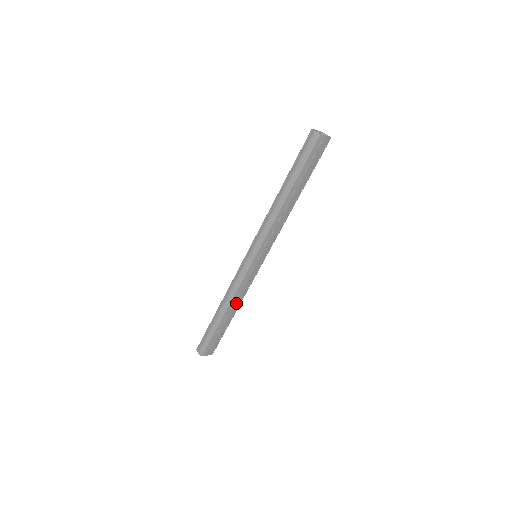
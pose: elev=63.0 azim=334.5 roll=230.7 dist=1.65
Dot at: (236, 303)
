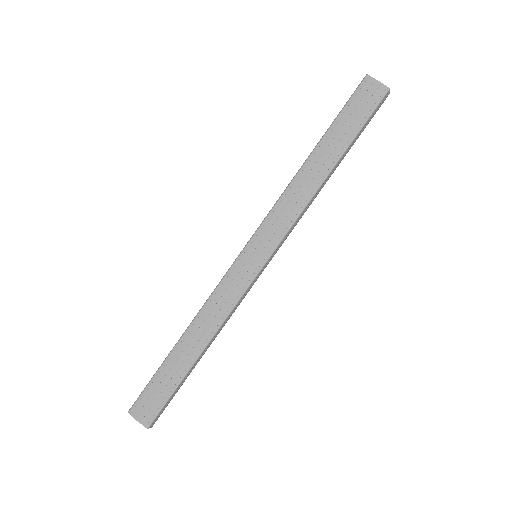
Dot at: (205, 328)
